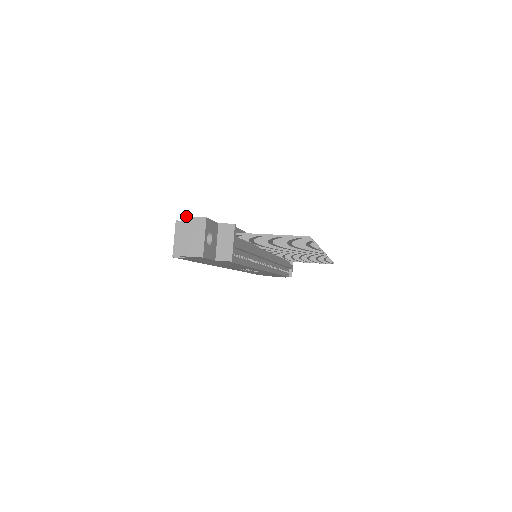
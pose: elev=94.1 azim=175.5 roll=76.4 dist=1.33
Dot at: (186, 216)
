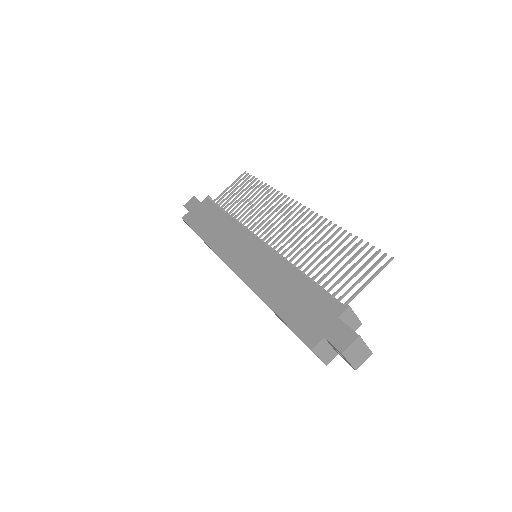
Dot at: (345, 350)
